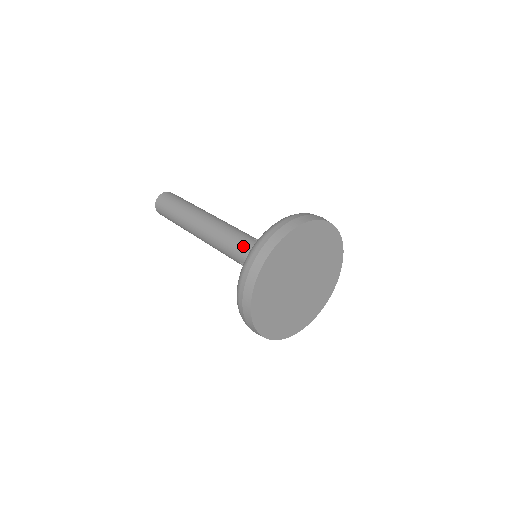
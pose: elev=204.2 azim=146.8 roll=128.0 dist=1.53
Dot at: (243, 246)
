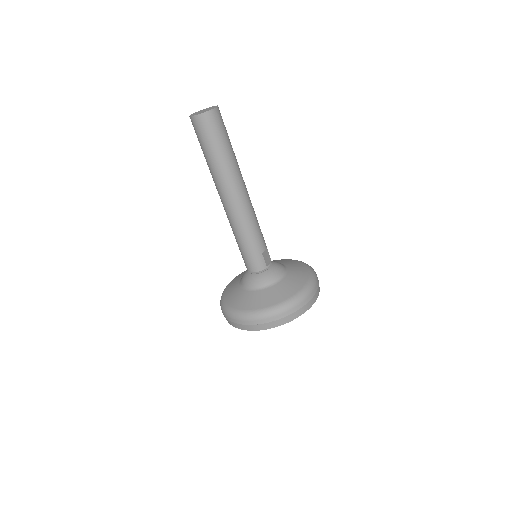
Dot at: (251, 257)
